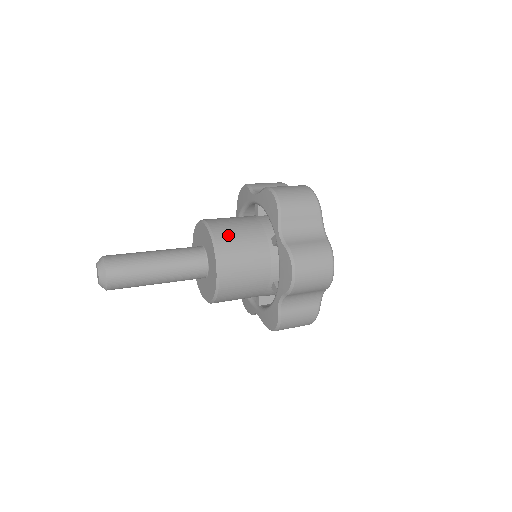
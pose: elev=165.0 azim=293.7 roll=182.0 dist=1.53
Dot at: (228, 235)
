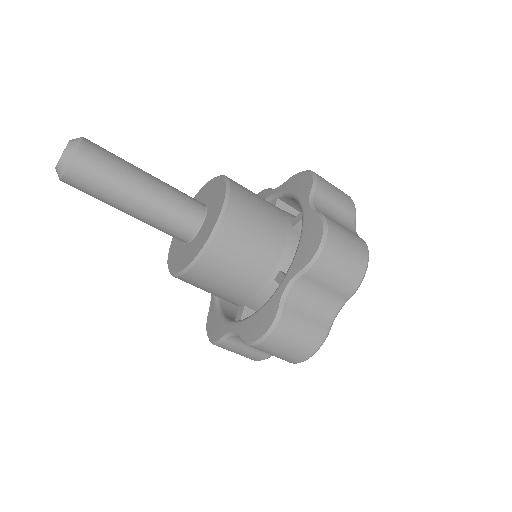
Dot at: occluded
